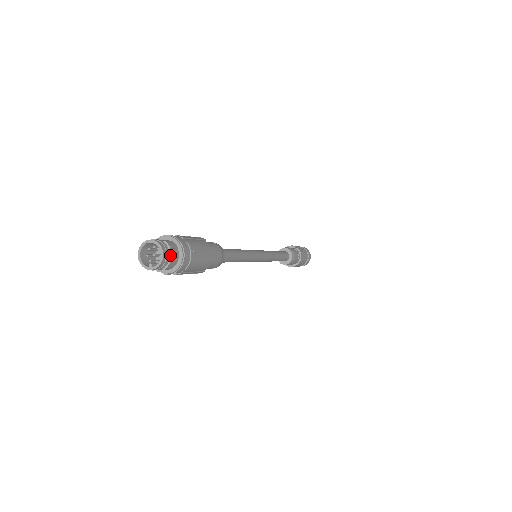
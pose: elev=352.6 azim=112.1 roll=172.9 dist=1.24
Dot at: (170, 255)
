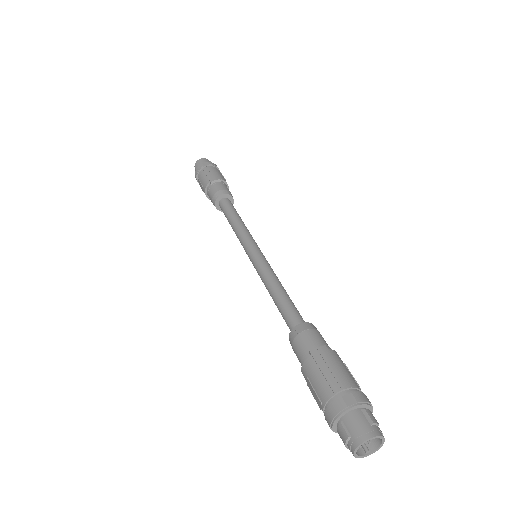
Dot at: (378, 428)
